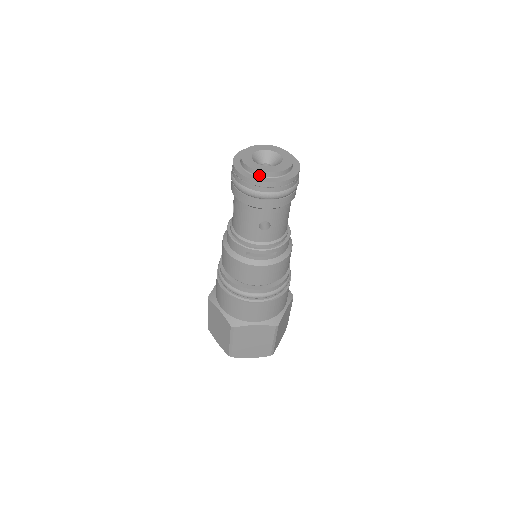
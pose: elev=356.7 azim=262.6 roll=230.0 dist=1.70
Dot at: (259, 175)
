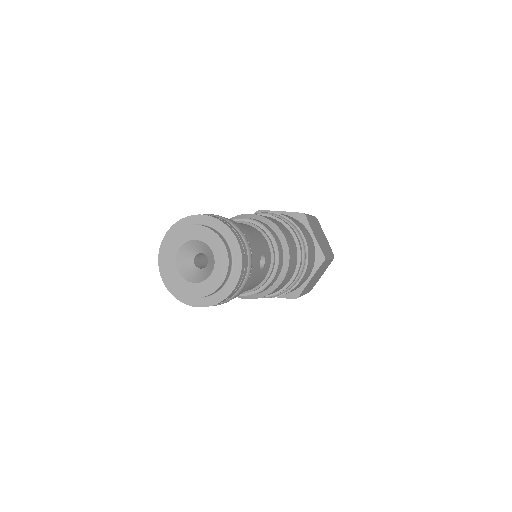
Dot at: (183, 292)
